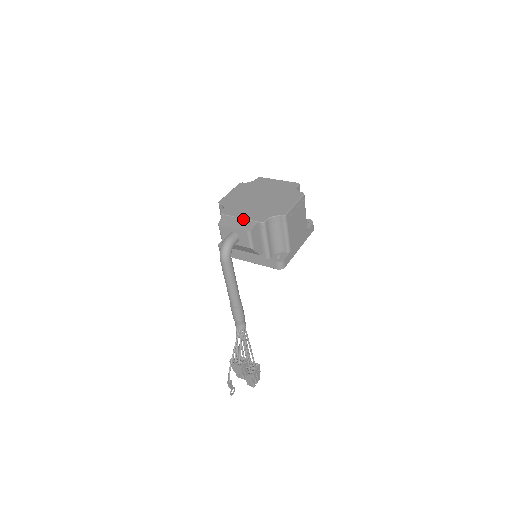
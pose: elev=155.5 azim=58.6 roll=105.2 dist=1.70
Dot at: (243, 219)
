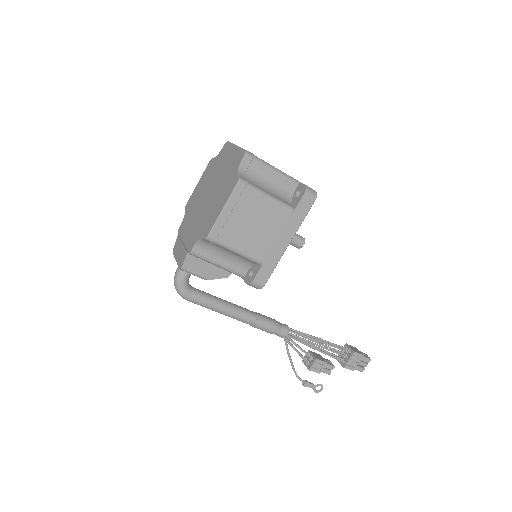
Dot at: (183, 245)
